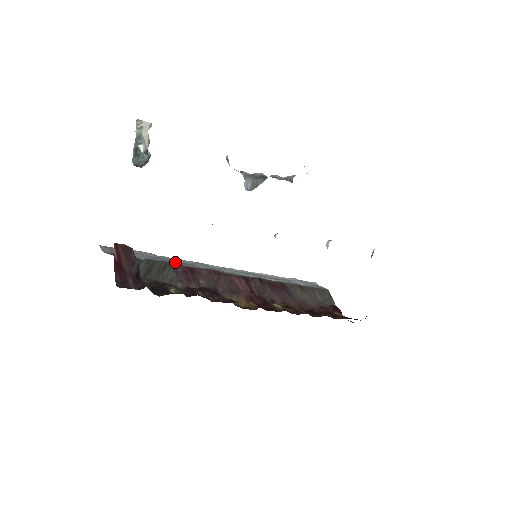
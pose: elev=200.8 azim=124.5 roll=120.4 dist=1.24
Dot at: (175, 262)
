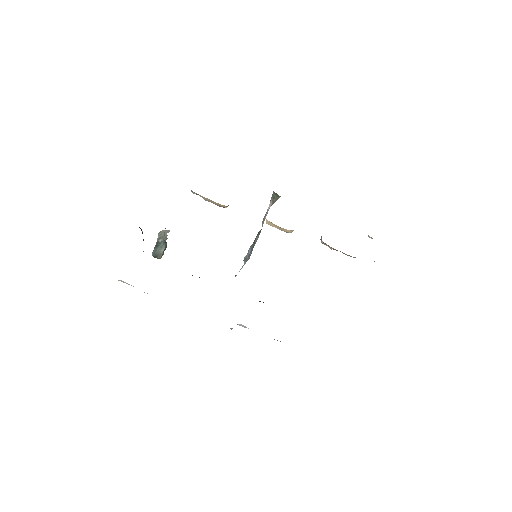
Dot at: occluded
